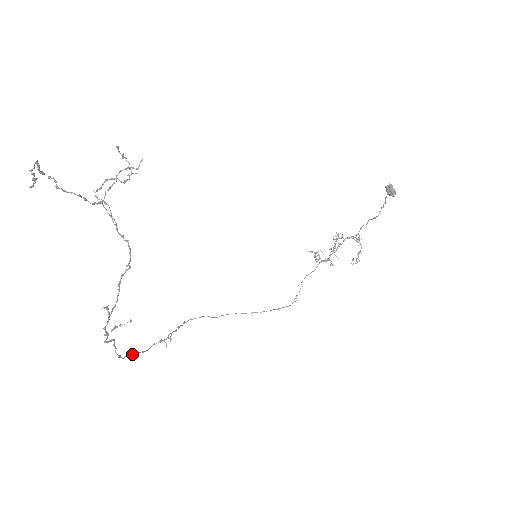
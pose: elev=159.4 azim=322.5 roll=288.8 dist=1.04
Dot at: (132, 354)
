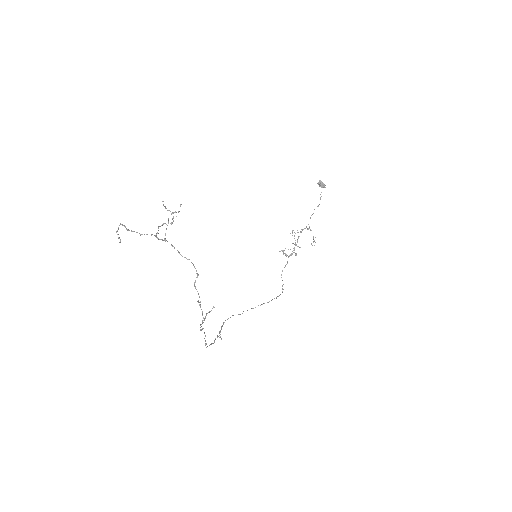
Dot at: occluded
